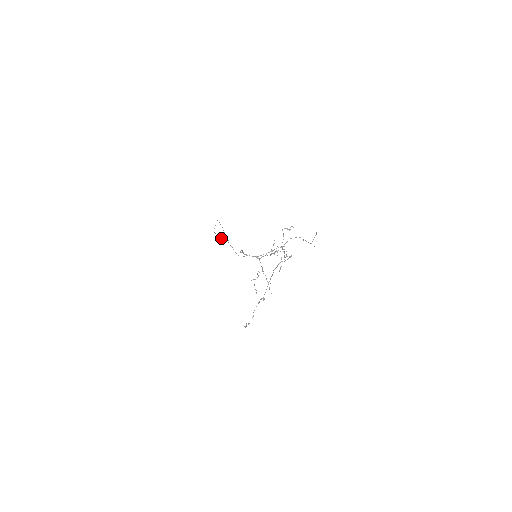
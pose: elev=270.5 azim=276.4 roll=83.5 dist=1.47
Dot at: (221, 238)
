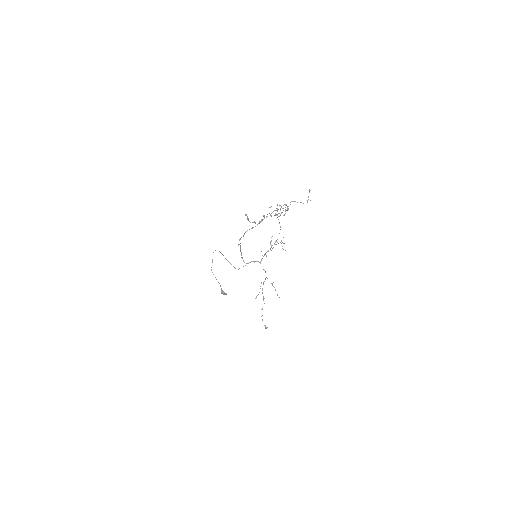
Dot at: occluded
